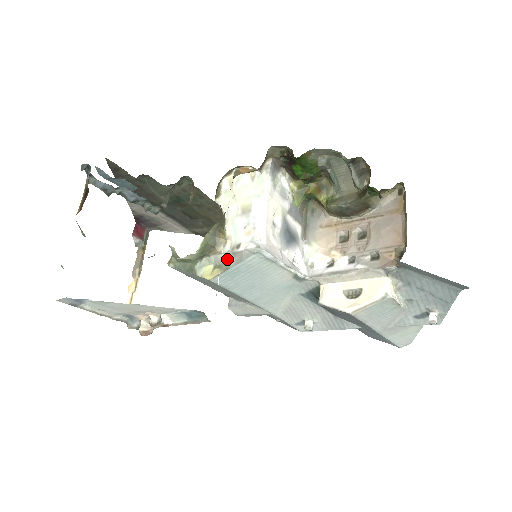
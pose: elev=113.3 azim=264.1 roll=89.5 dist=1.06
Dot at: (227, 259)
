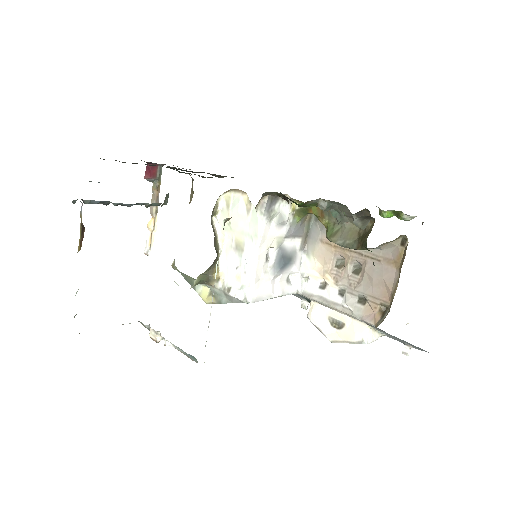
Dot at: (220, 294)
